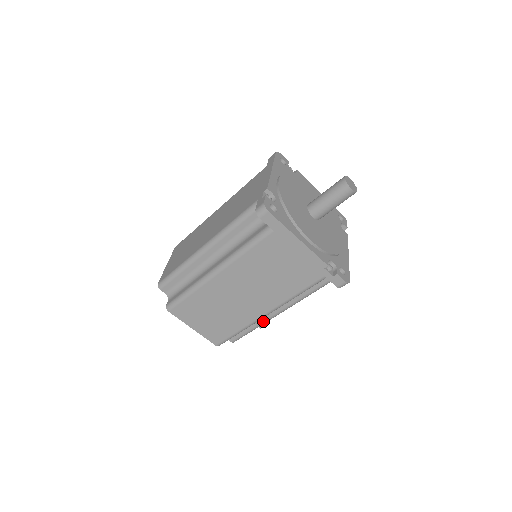
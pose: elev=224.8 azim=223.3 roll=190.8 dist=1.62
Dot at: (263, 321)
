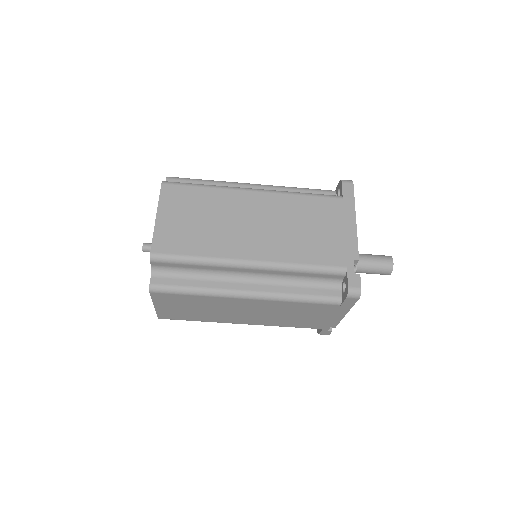
Dot at: occluded
